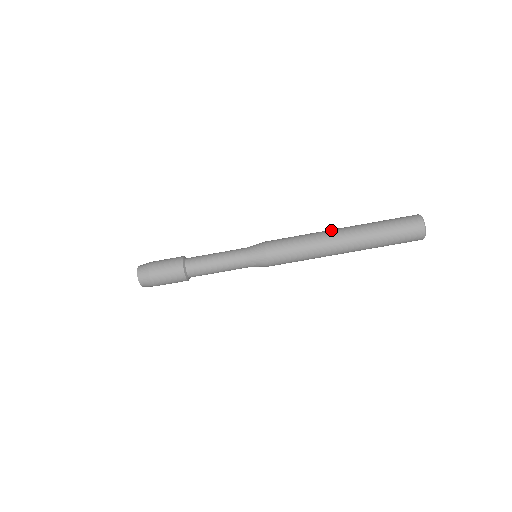
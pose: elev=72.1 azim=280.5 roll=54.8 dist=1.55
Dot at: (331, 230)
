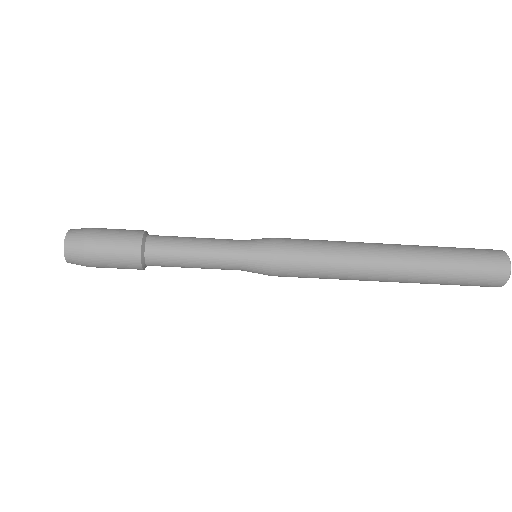
Dot at: (379, 256)
